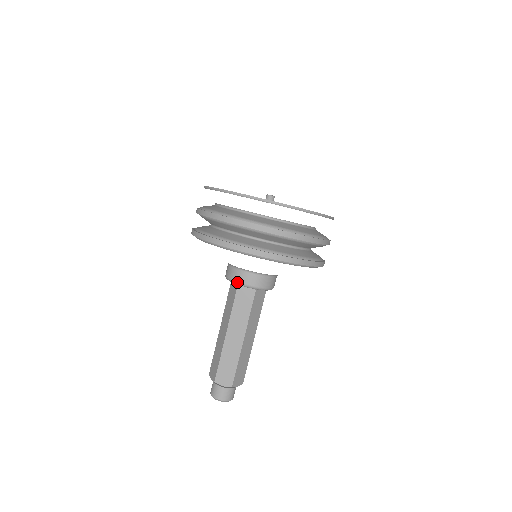
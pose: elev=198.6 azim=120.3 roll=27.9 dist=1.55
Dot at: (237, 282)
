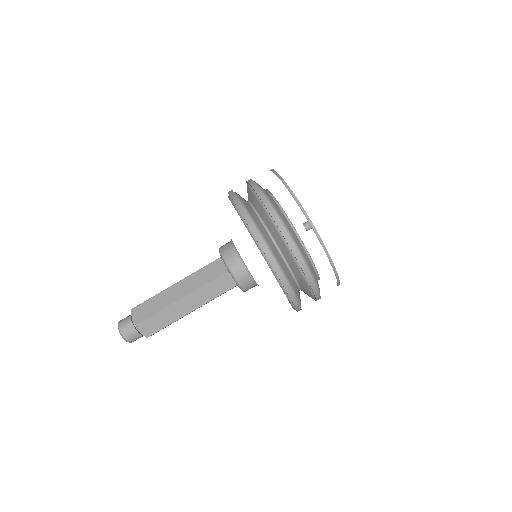
Dot at: (232, 272)
